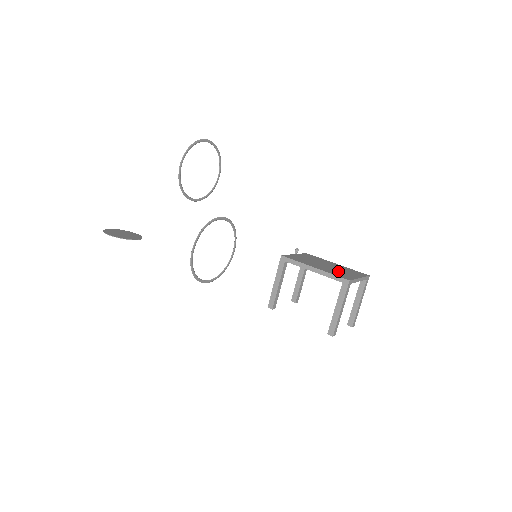
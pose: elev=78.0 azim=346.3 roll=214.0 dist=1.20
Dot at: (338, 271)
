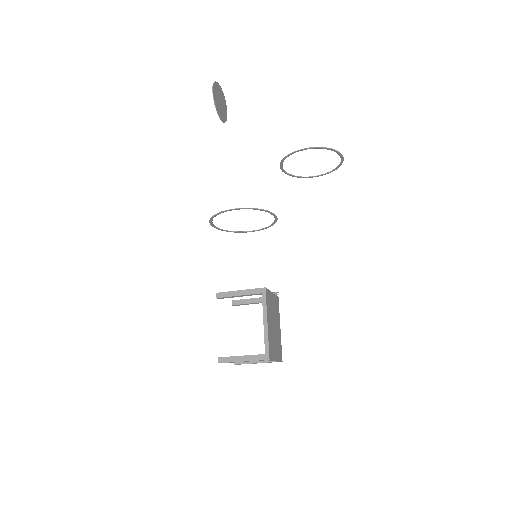
Dot at: (274, 340)
